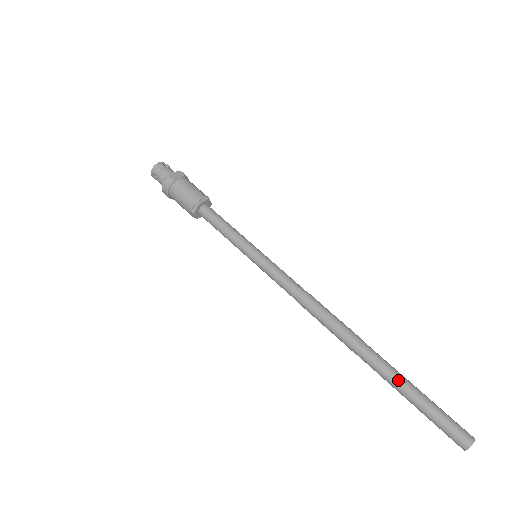
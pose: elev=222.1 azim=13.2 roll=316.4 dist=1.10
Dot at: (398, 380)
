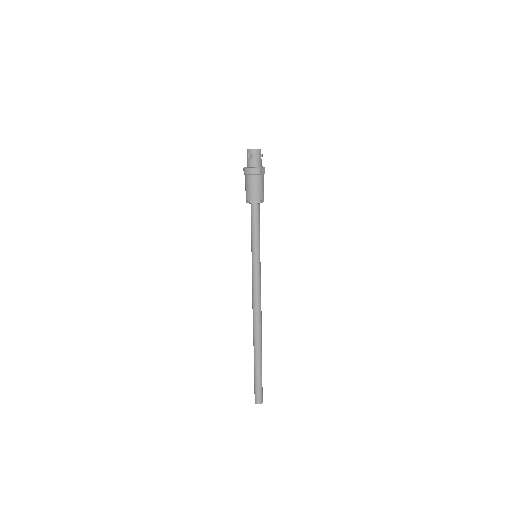
Dot at: (260, 363)
